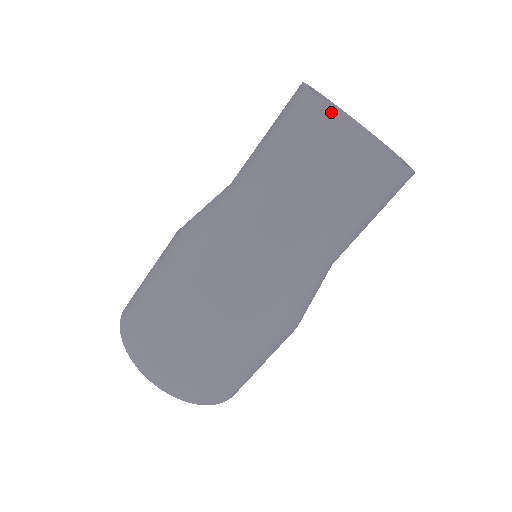
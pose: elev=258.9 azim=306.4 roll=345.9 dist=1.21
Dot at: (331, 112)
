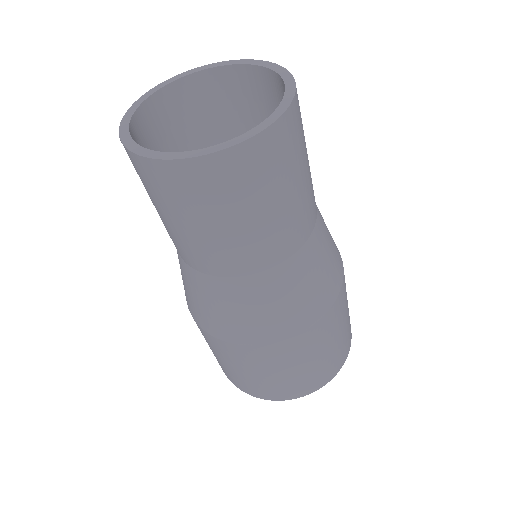
Dot at: (148, 160)
